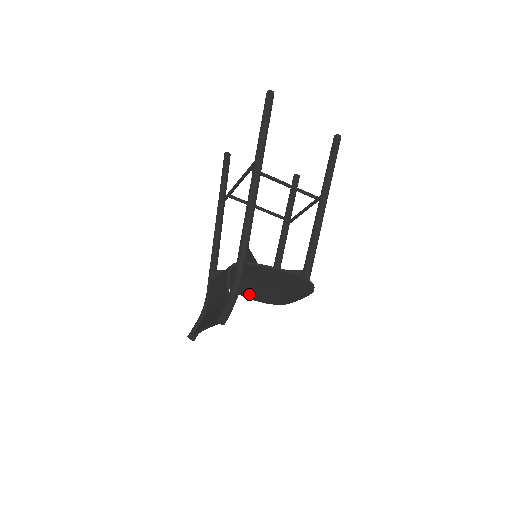
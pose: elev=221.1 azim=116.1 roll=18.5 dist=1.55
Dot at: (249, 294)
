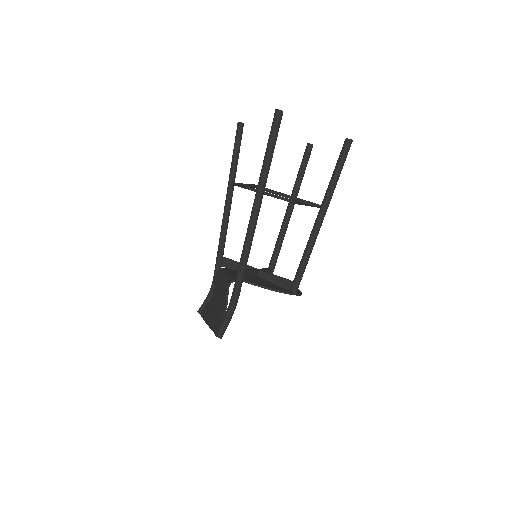
Dot at: occluded
